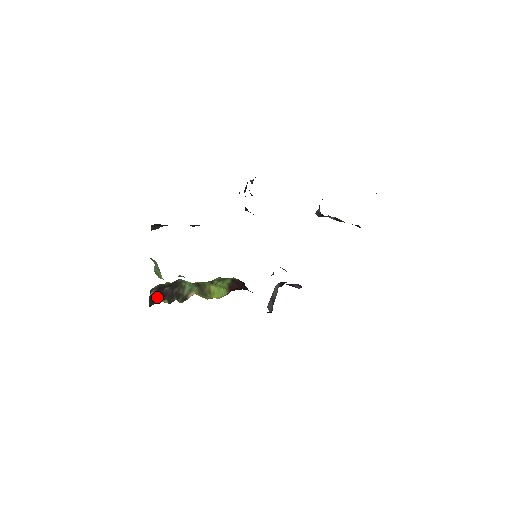
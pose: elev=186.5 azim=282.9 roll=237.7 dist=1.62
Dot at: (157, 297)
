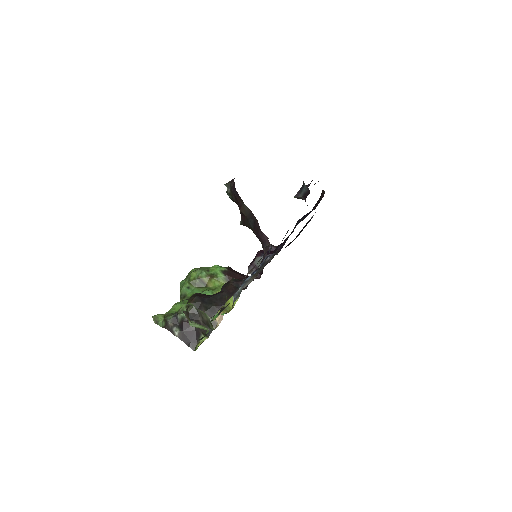
Dot at: (192, 337)
